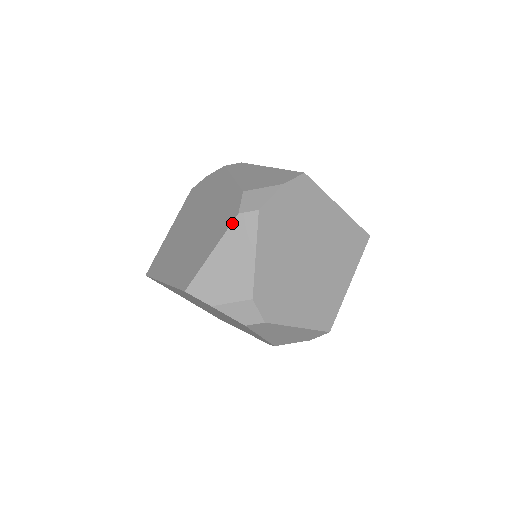
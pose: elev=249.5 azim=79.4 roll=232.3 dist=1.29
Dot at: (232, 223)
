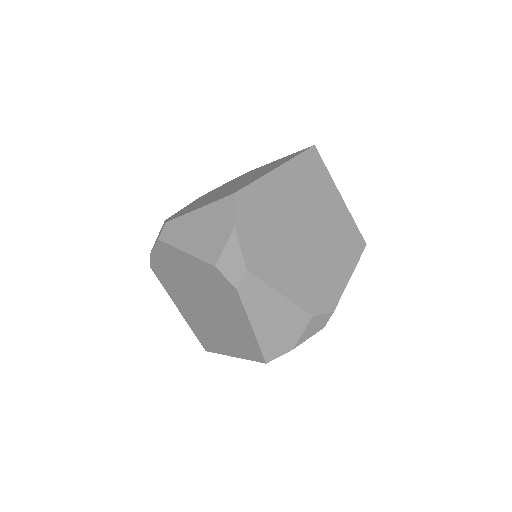
Dot at: (241, 299)
